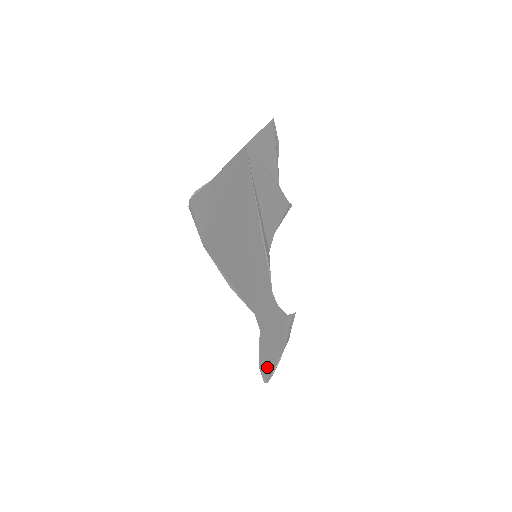
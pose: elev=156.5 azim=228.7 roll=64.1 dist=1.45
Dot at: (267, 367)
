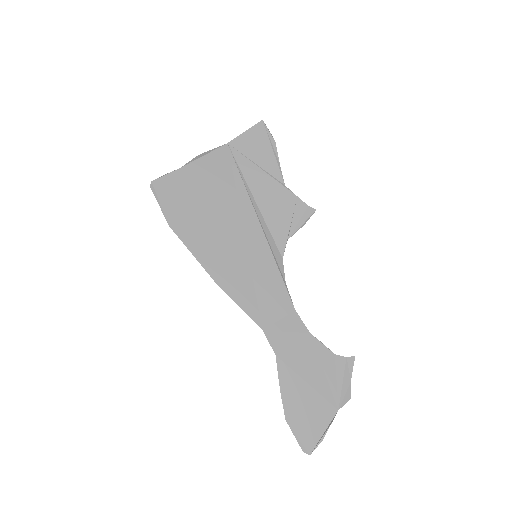
Dot at: (304, 425)
